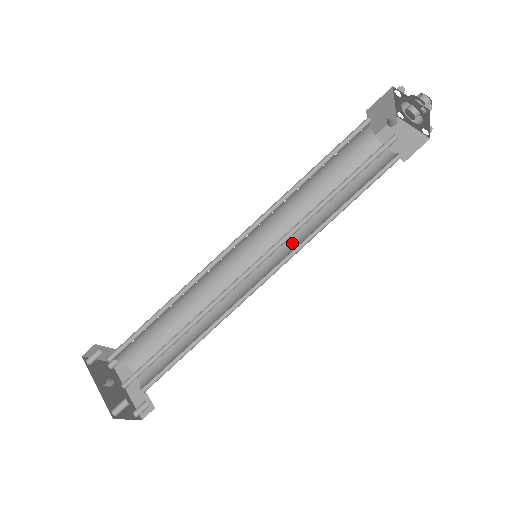
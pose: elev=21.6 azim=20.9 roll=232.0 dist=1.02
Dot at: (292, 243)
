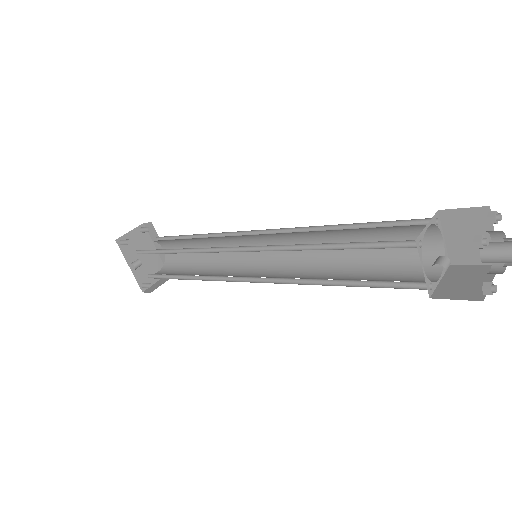
Dot at: (298, 251)
